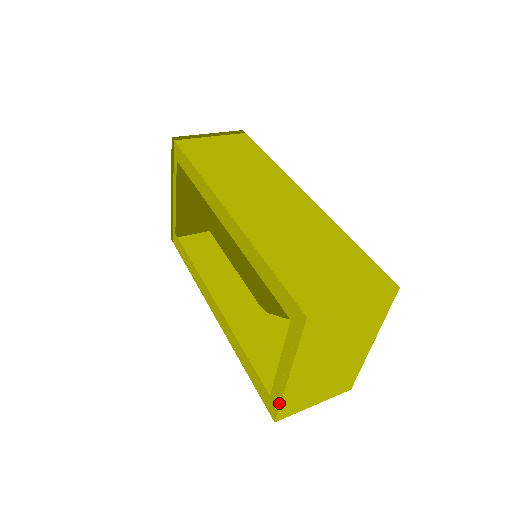
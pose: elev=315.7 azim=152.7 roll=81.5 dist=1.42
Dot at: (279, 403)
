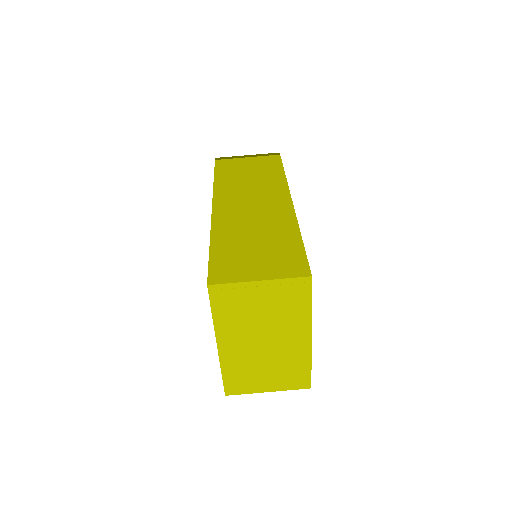
Dot at: (222, 375)
